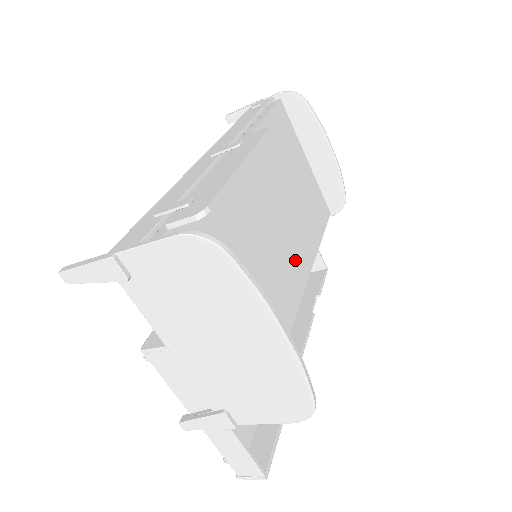
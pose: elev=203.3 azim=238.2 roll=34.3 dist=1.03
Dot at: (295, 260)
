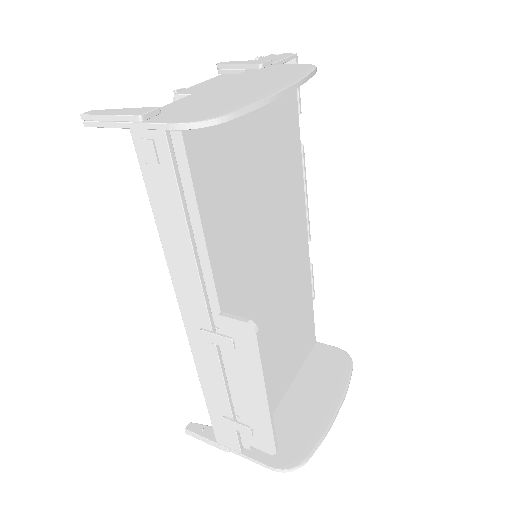
Dot at: (294, 241)
